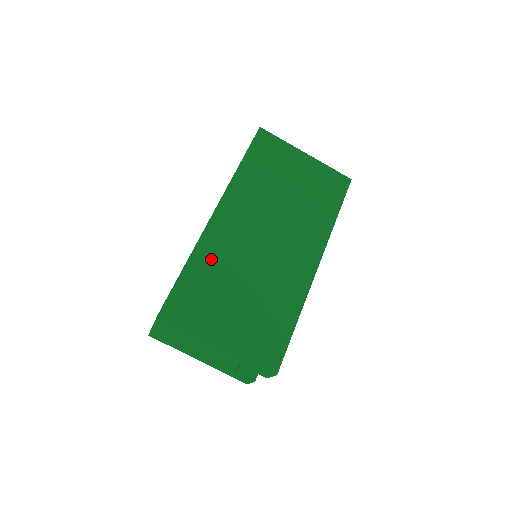
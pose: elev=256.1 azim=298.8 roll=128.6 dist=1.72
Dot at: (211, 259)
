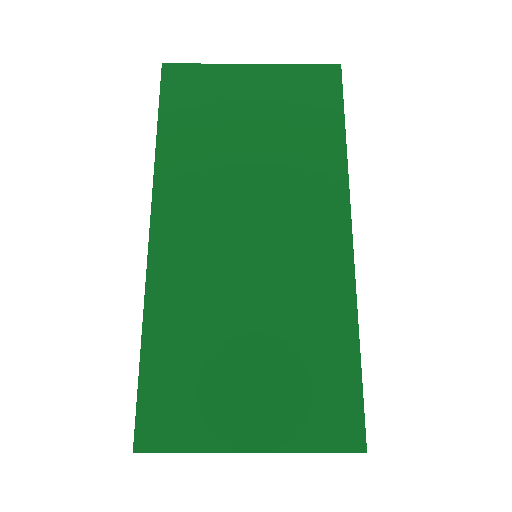
Dot at: (177, 315)
